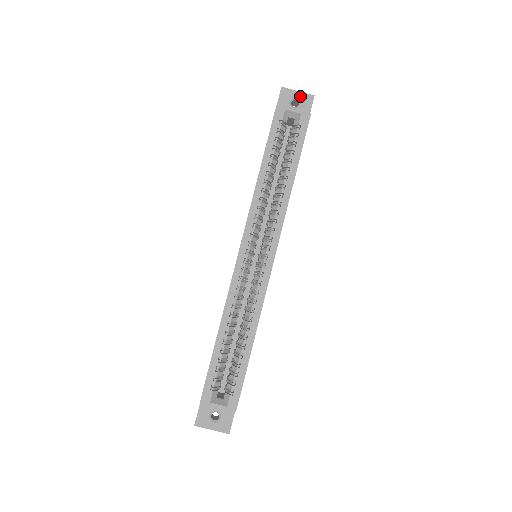
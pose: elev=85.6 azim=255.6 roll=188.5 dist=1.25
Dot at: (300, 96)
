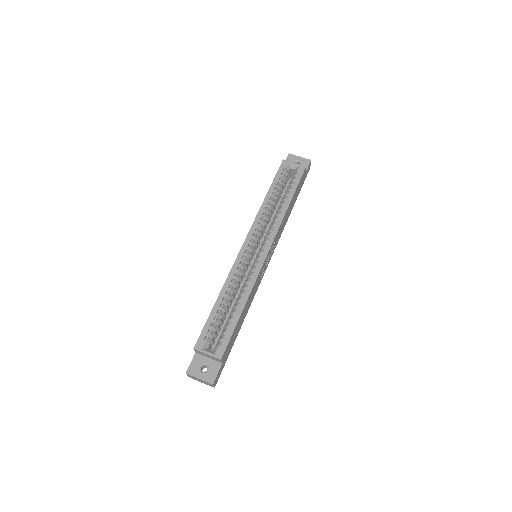
Dot at: (301, 159)
